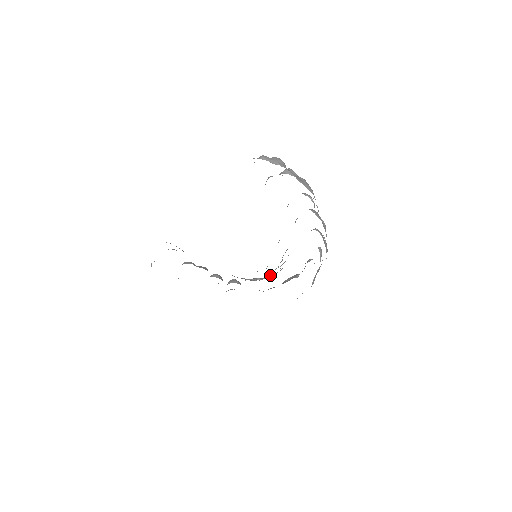
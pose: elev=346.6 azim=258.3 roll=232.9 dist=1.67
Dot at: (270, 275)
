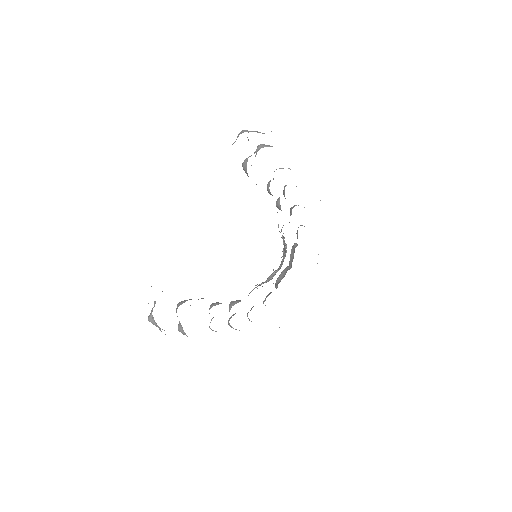
Dot at: (274, 272)
